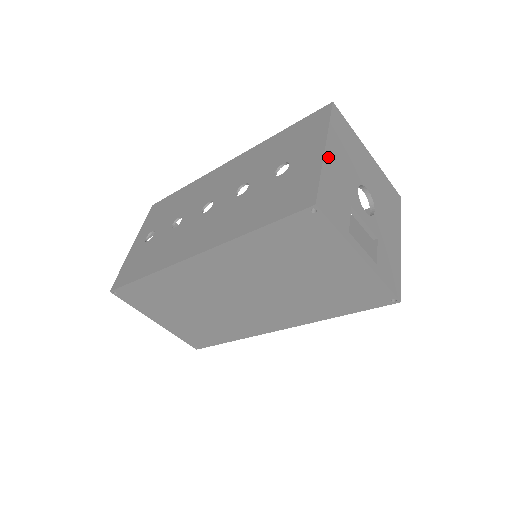
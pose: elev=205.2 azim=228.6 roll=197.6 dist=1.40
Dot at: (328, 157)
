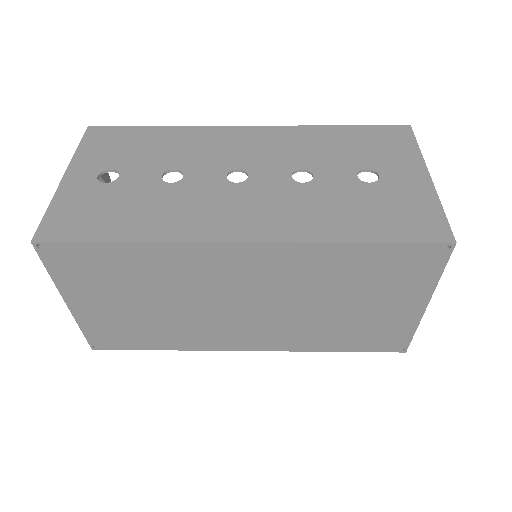
Dot at: occluded
